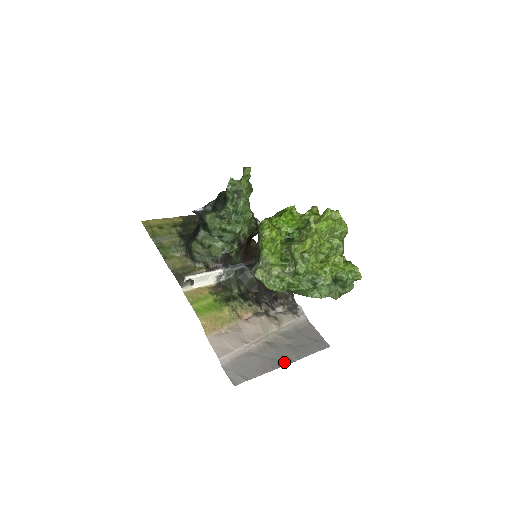
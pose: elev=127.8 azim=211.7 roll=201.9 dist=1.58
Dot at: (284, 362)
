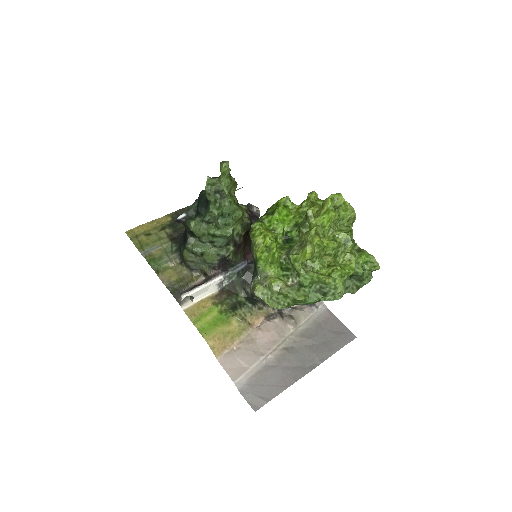
Dot at: (307, 369)
